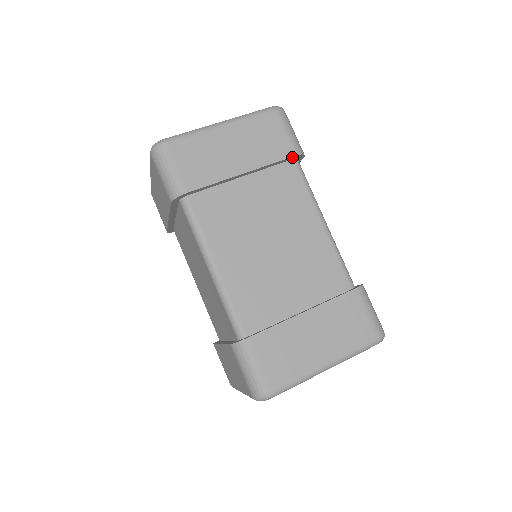
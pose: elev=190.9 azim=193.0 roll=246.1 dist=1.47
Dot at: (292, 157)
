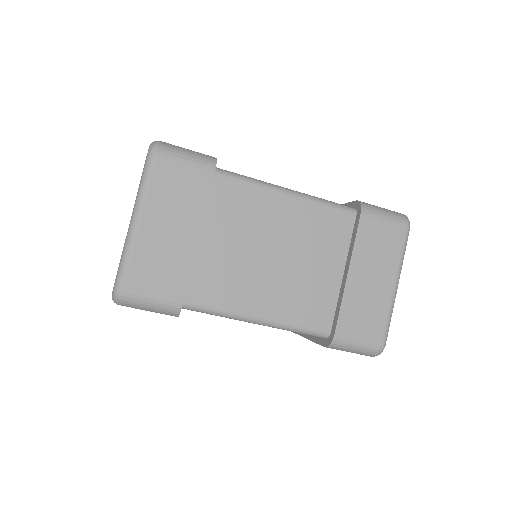
Dot at: (213, 175)
